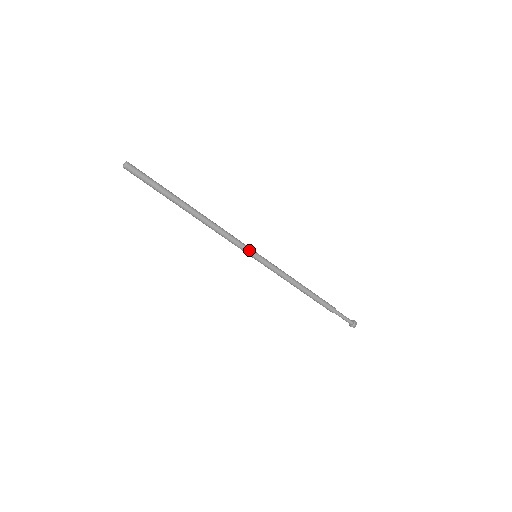
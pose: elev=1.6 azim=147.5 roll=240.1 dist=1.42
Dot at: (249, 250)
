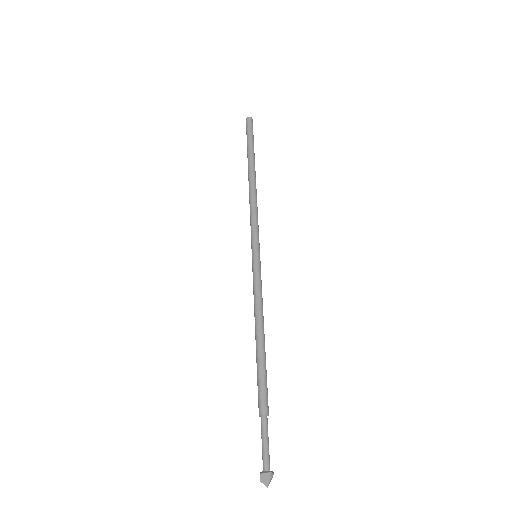
Dot at: (259, 243)
